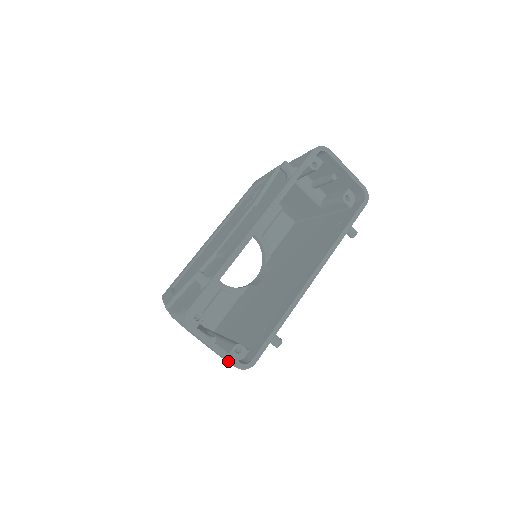
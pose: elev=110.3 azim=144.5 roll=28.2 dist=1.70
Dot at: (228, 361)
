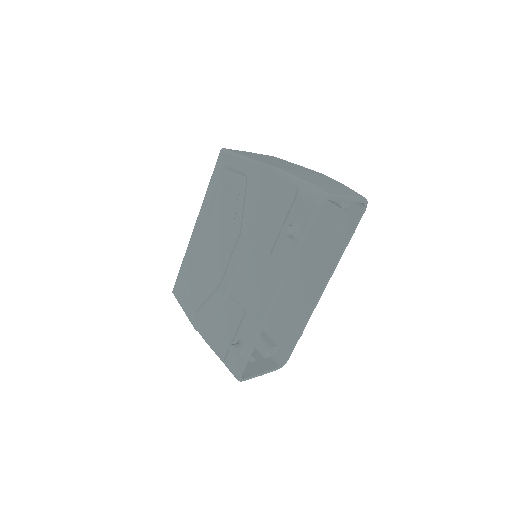
Dot at: (270, 371)
